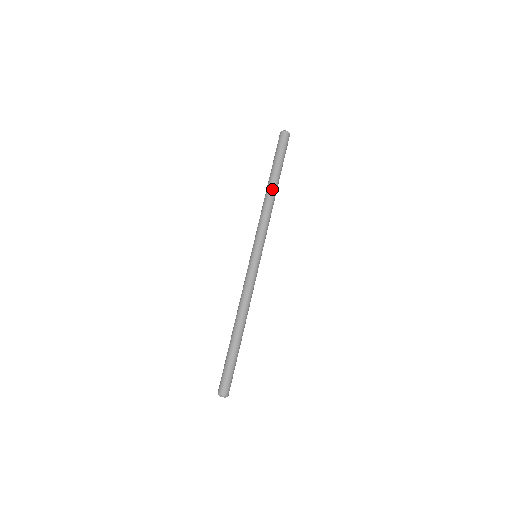
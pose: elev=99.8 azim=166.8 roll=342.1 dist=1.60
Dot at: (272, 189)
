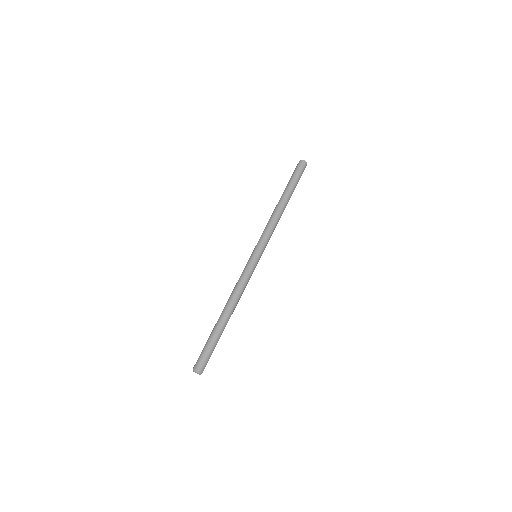
Dot at: (283, 204)
